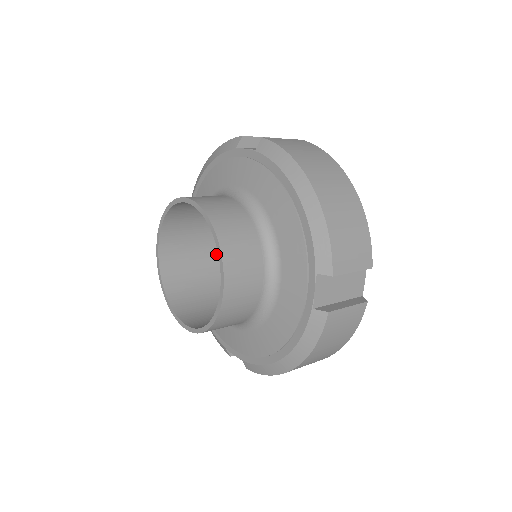
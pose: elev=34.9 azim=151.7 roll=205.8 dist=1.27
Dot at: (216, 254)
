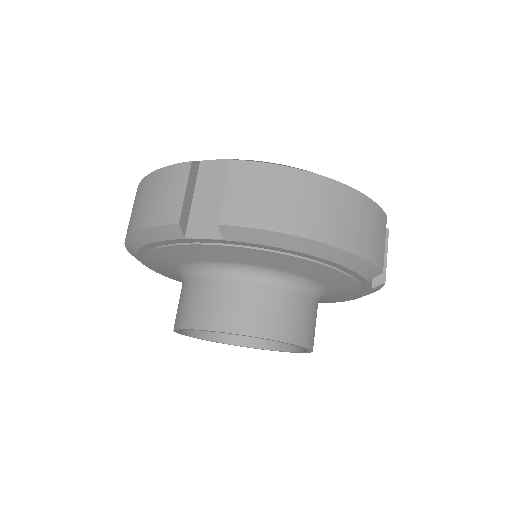
Dot at: occluded
